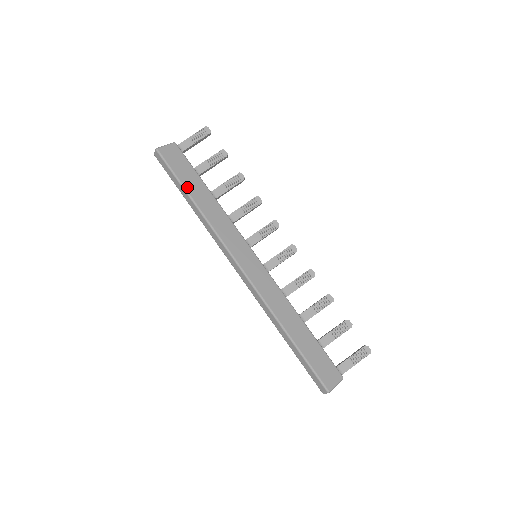
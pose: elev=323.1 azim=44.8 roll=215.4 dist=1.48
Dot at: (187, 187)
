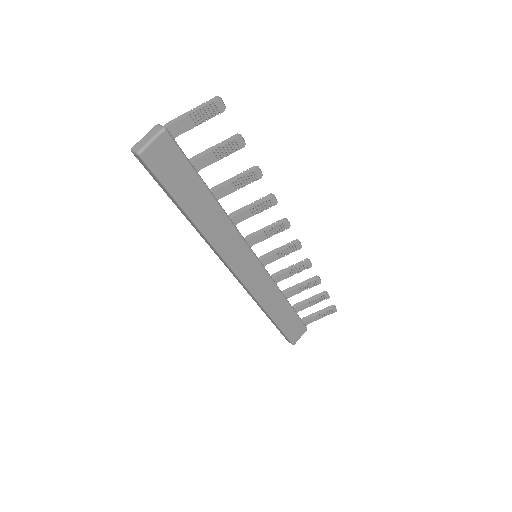
Dot at: (185, 203)
